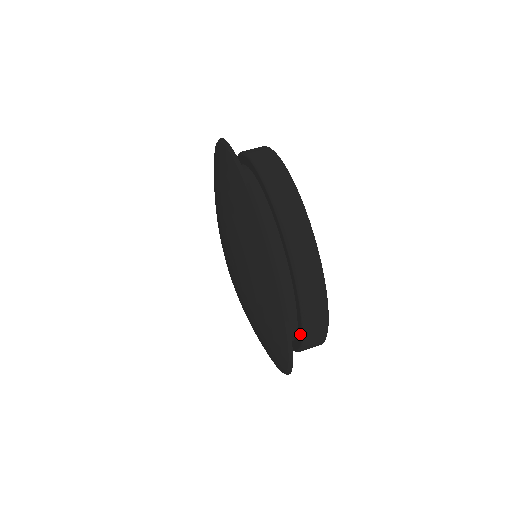
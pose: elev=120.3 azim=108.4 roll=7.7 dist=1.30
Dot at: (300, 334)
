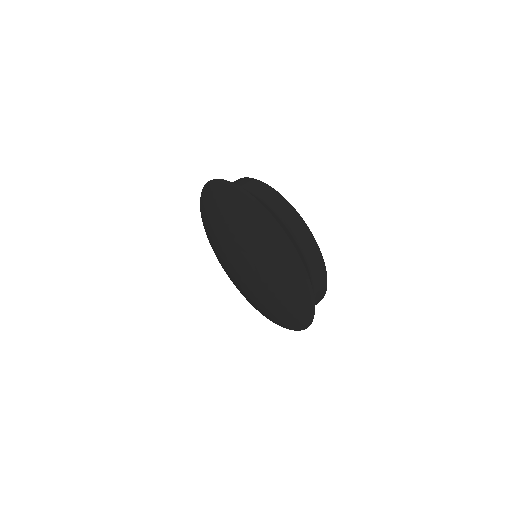
Dot at: (297, 247)
